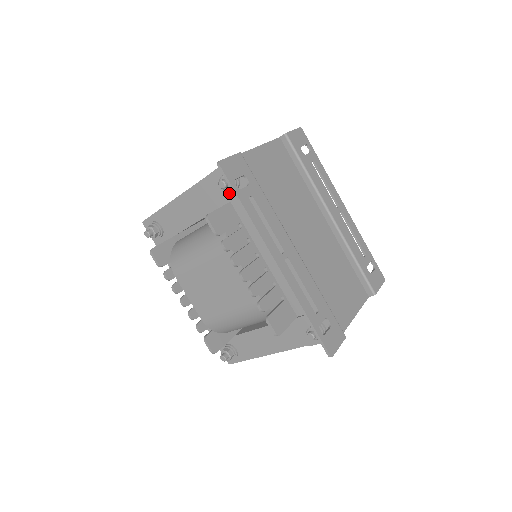
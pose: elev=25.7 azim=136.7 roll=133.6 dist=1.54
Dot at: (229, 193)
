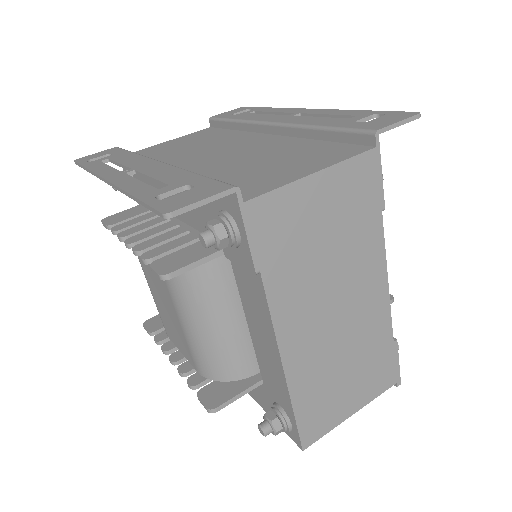
Dot at: occluded
